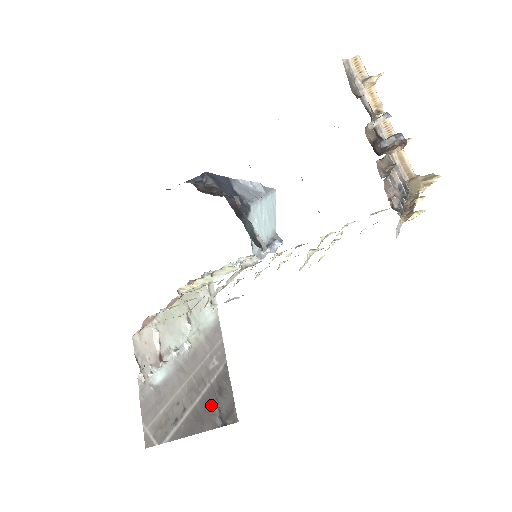
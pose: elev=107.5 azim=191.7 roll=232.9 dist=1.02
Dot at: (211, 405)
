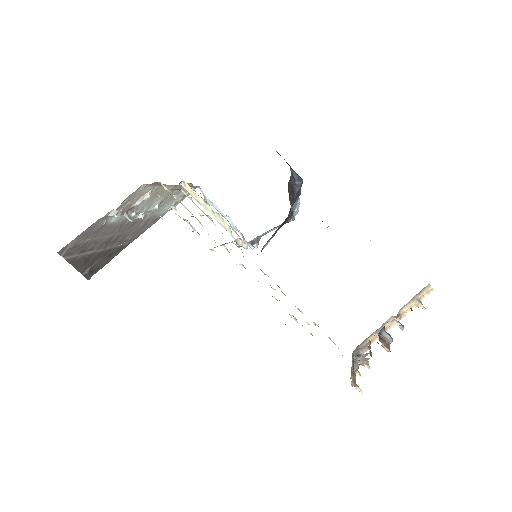
Dot at: (98, 258)
